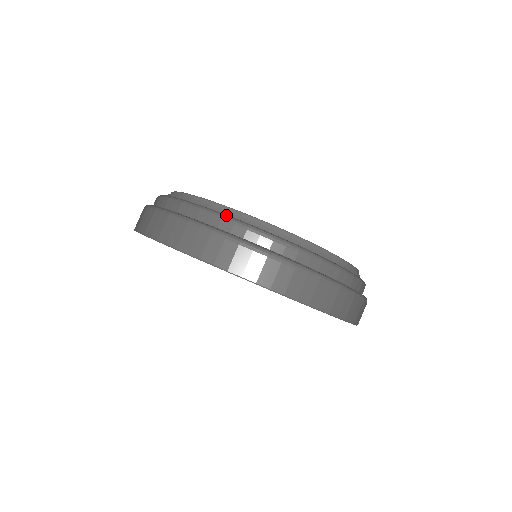
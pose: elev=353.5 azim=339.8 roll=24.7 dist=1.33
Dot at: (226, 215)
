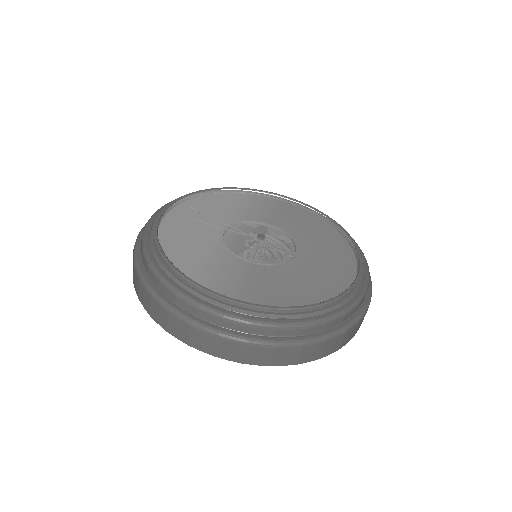
Dot at: (305, 323)
